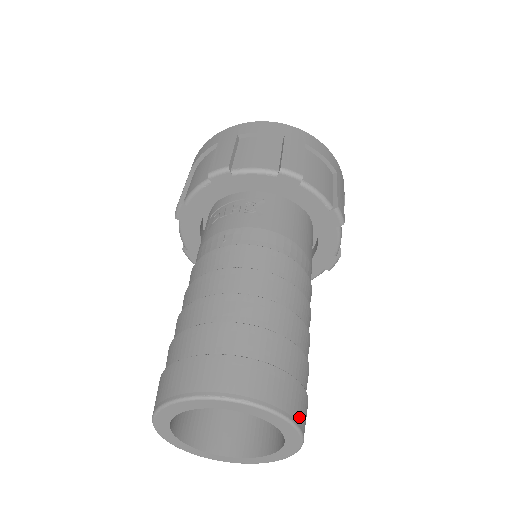
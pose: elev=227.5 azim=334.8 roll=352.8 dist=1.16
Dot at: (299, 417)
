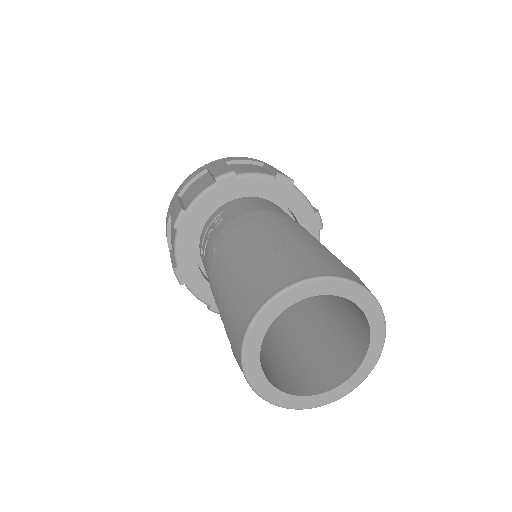
Dot at: (349, 277)
